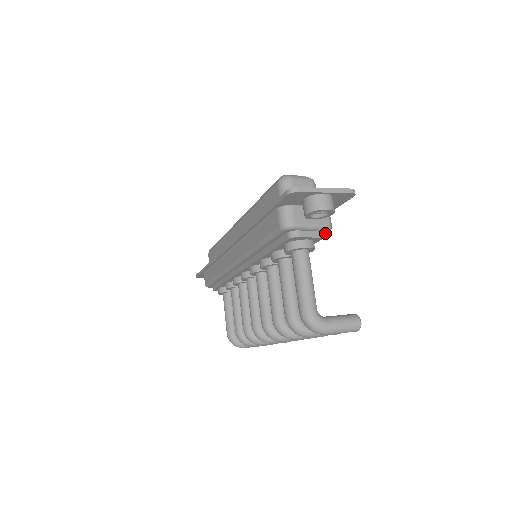
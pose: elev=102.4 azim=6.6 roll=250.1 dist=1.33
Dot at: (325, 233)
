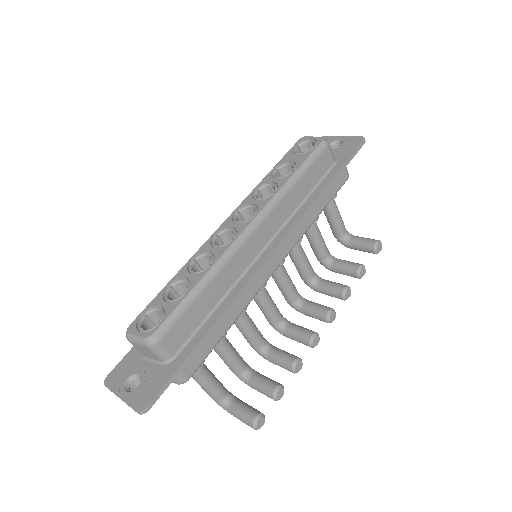
Dot at: (189, 376)
